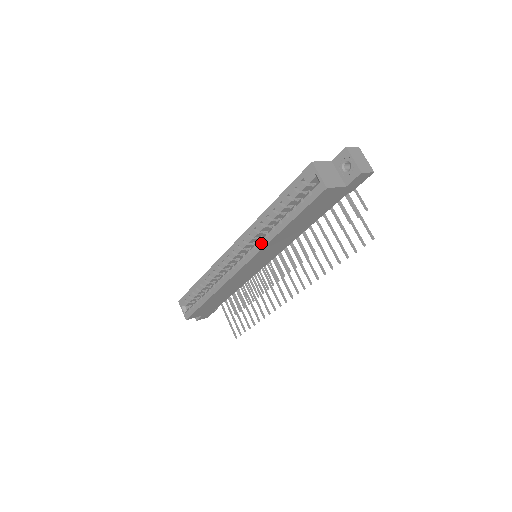
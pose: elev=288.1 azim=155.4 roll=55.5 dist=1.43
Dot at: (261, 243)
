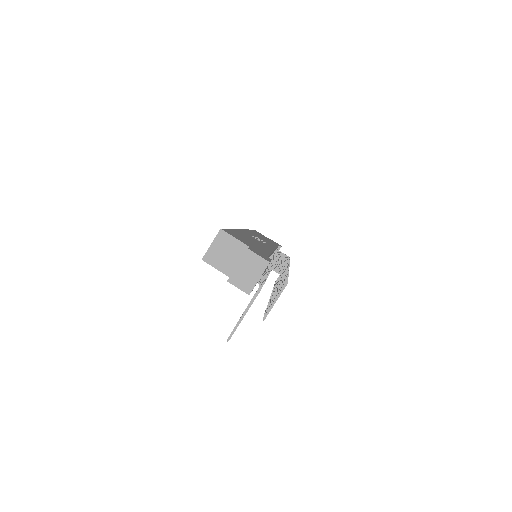
Dot at: occluded
